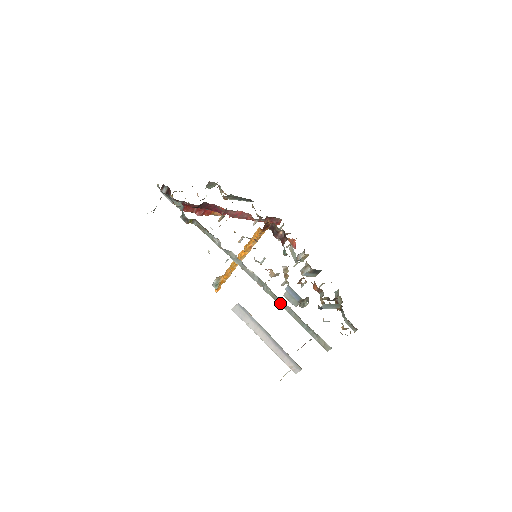
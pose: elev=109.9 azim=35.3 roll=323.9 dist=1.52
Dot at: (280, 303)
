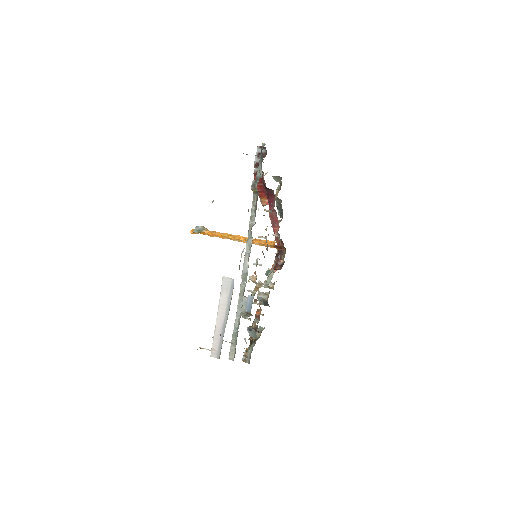
Dot at: (240, 301)
